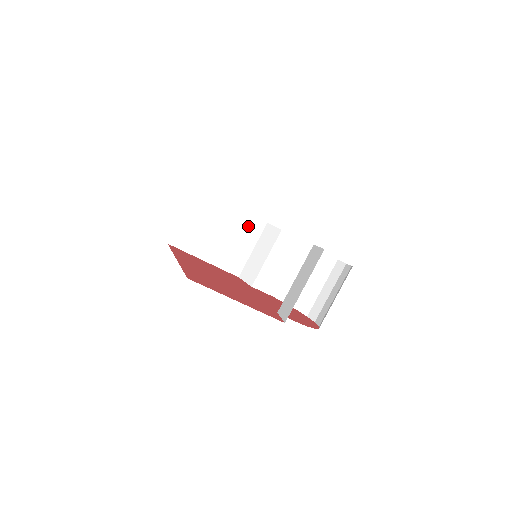
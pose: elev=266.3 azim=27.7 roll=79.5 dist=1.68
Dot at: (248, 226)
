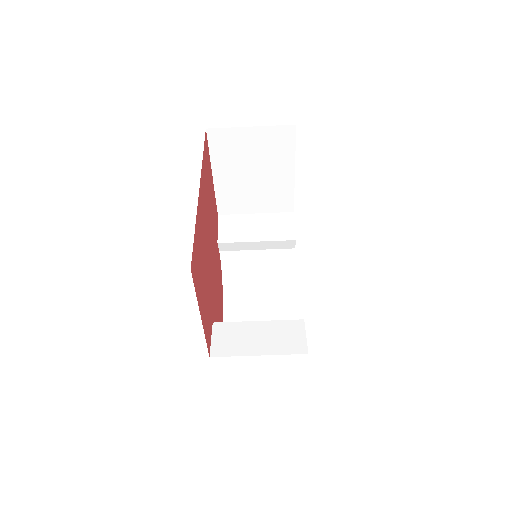
Dot at: (279, 197)
